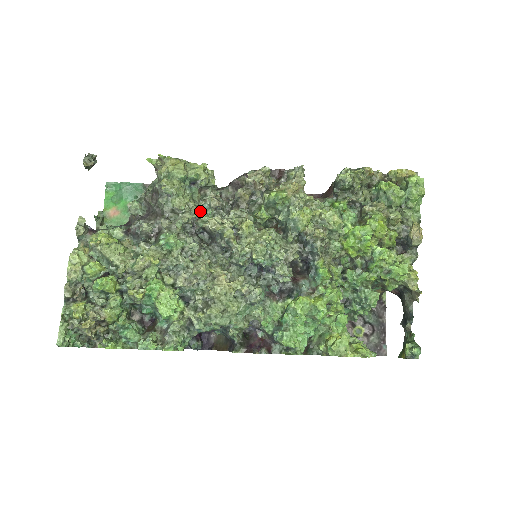
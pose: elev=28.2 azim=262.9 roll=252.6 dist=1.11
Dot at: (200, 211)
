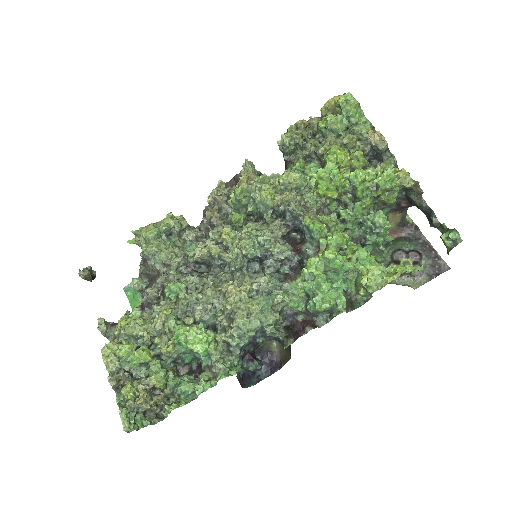
Dot at: (185, 250)
